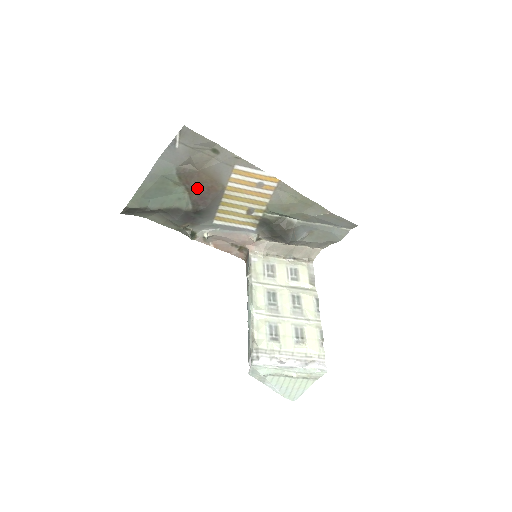
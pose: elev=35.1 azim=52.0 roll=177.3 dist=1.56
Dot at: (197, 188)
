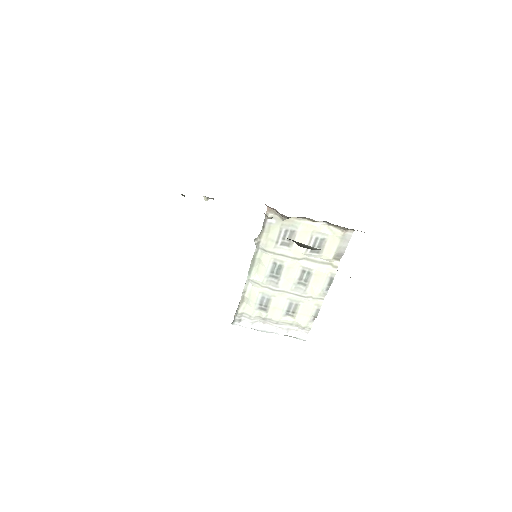
Dot at: occluded
